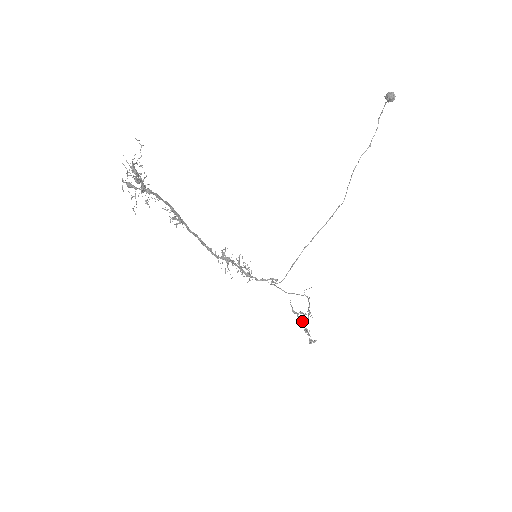
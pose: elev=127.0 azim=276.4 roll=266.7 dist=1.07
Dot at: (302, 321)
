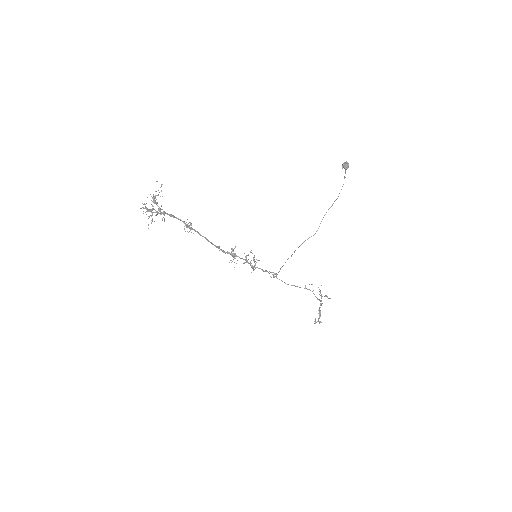
Dot at: (321, 303)
